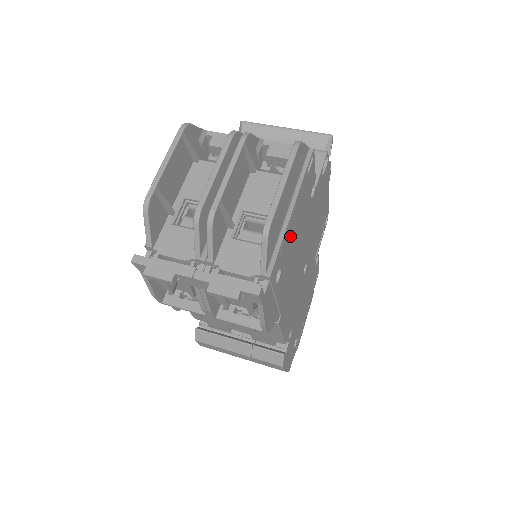
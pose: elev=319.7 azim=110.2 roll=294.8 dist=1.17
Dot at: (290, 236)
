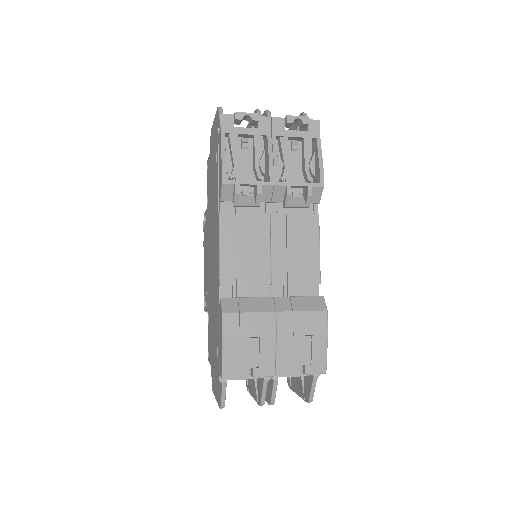
Dot at: occluded
